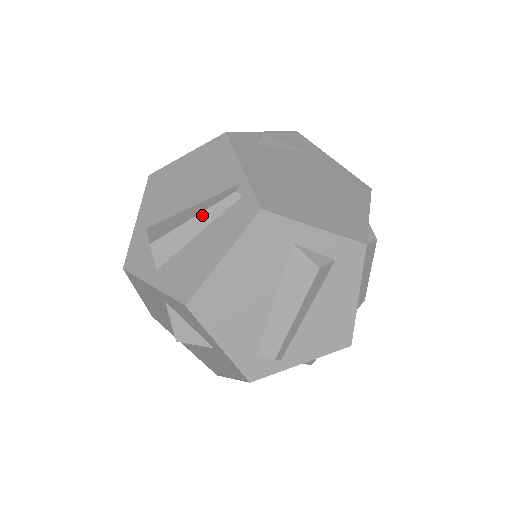
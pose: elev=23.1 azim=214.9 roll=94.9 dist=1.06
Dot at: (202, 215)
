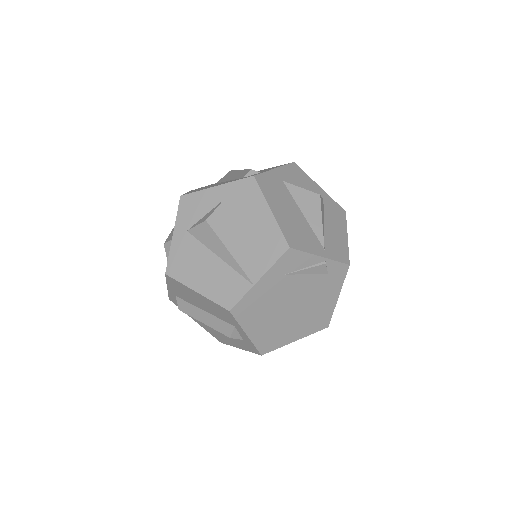
Dot at: occluded
